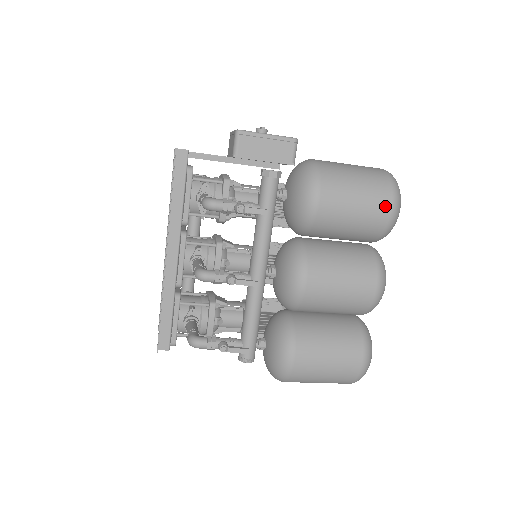
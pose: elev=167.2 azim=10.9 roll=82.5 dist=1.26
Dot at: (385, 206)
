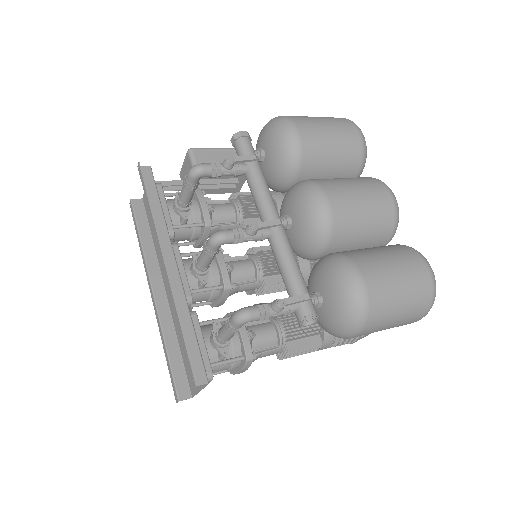
Dot at: (351, 127)
